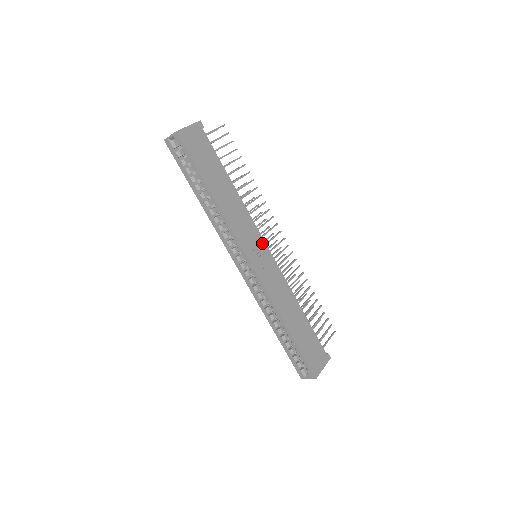
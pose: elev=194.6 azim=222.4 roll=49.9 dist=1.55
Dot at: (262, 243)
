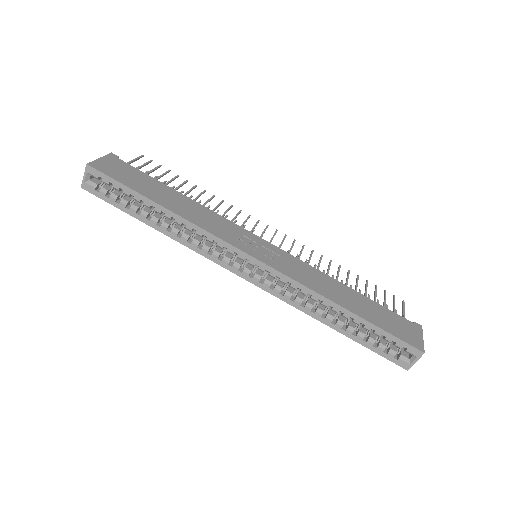
Dot at: (253, 237)
